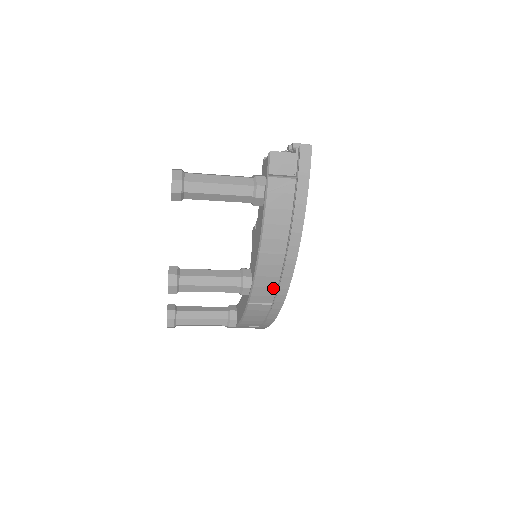
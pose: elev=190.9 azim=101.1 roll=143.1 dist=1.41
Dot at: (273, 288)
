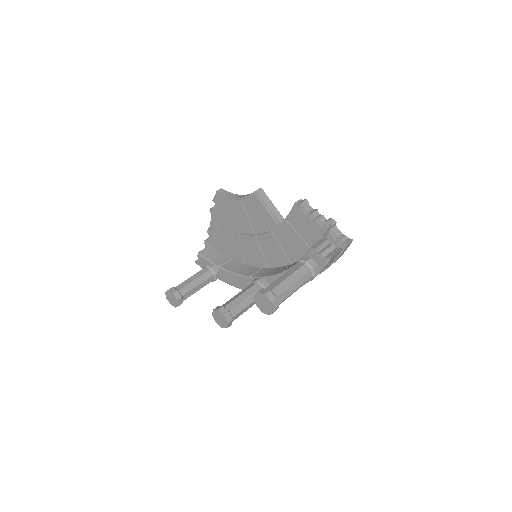
Dot at: occluded
